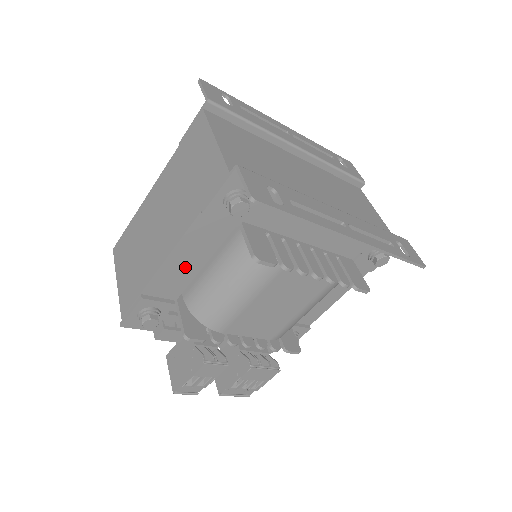
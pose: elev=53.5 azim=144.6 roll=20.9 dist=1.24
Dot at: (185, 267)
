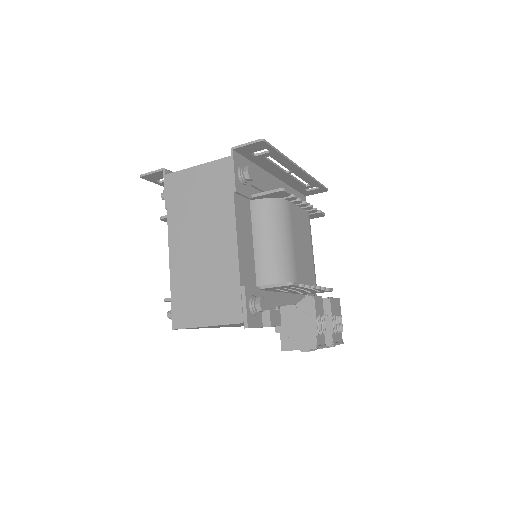
Dot at: (247, 248)
